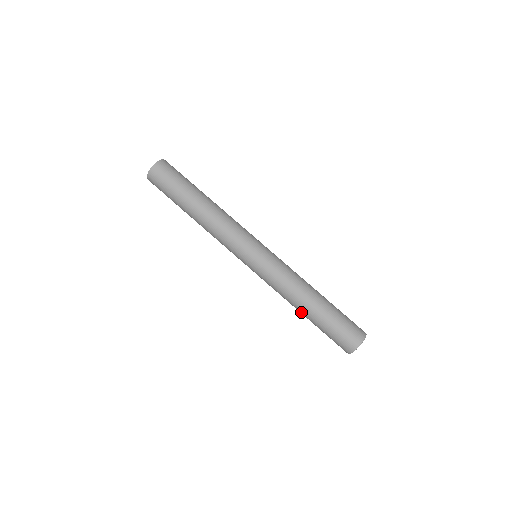
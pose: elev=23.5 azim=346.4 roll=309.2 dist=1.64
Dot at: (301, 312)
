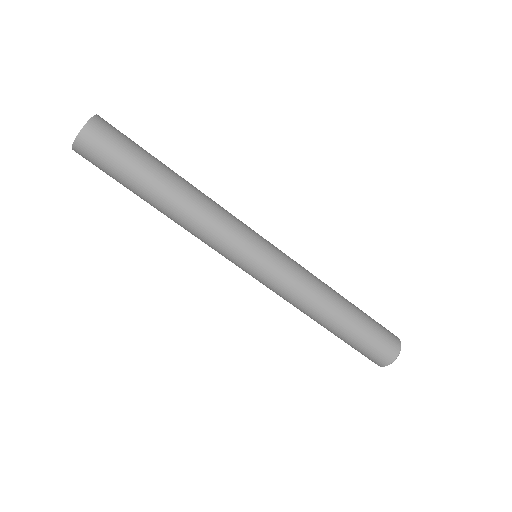
Dot at: occluded
